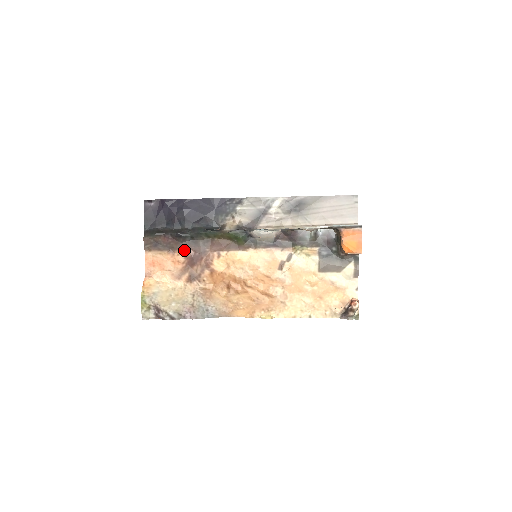
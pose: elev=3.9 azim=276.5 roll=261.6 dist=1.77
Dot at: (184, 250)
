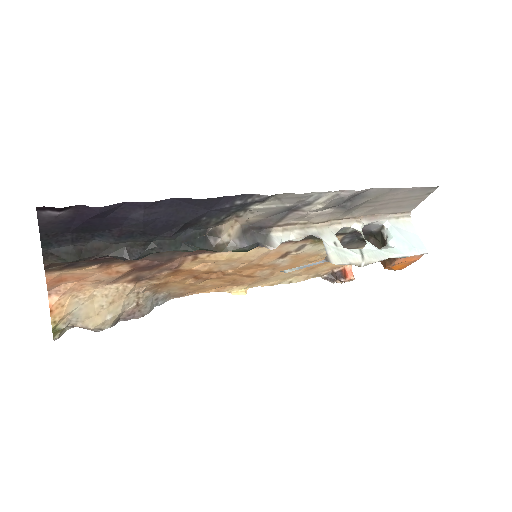
Dot at: (132, 261)
